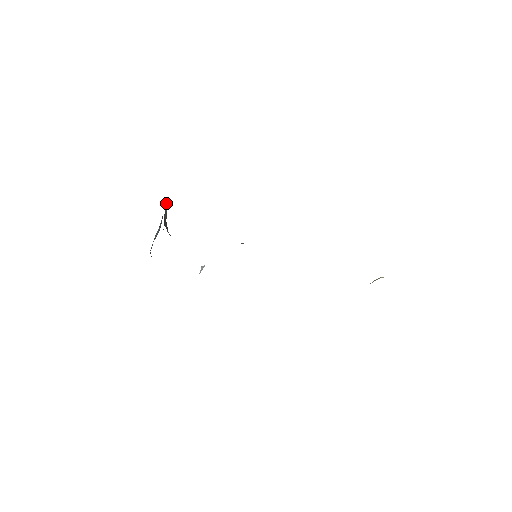
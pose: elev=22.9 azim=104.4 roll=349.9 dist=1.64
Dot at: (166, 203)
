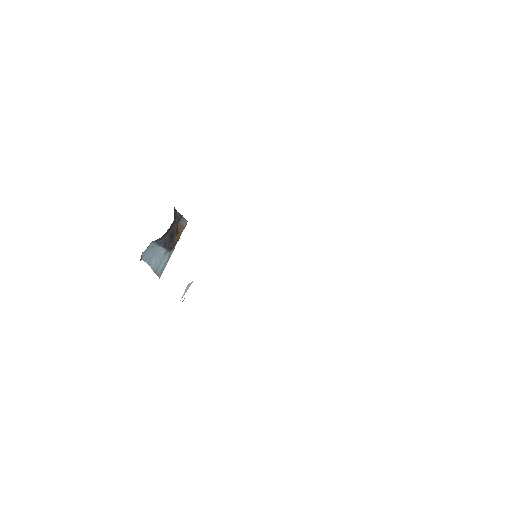
Dot at: (182, 230)
